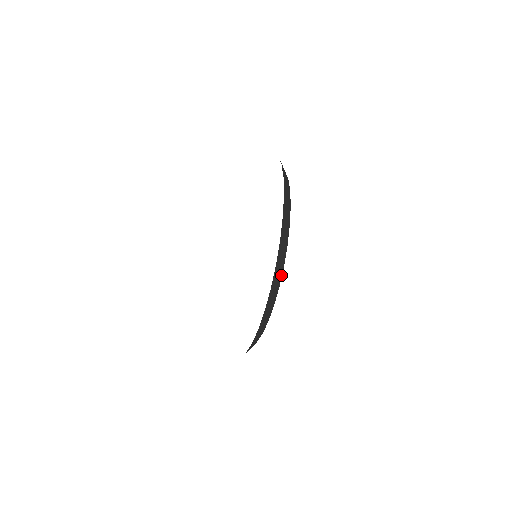
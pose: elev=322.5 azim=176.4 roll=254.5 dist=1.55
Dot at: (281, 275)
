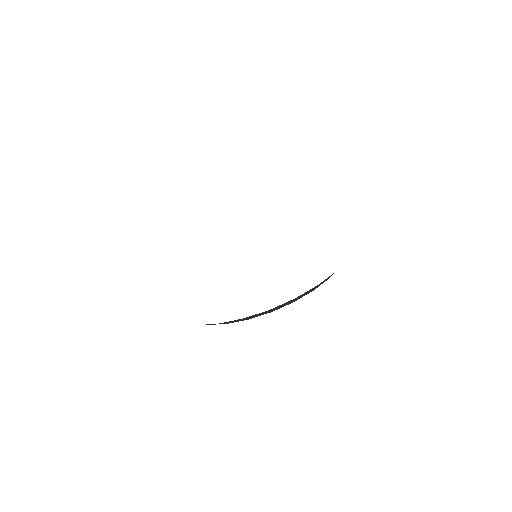
Dot at: occluded
